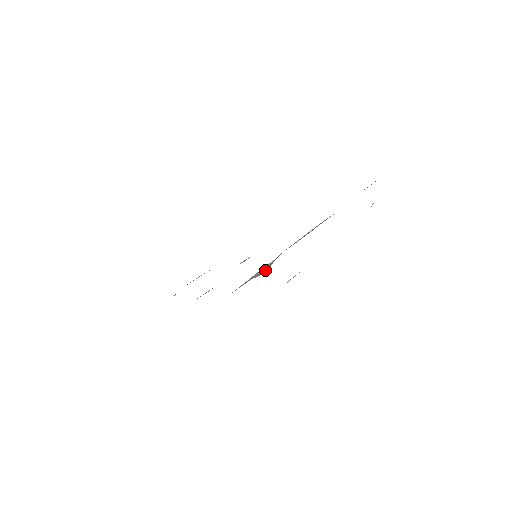
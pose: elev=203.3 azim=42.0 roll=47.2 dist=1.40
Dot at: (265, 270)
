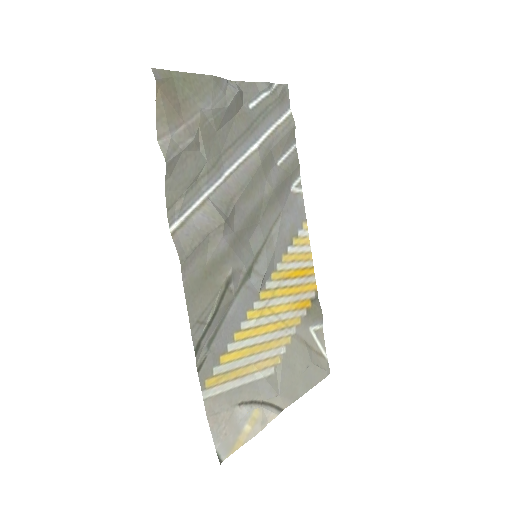
Dot at: (212, 216)
